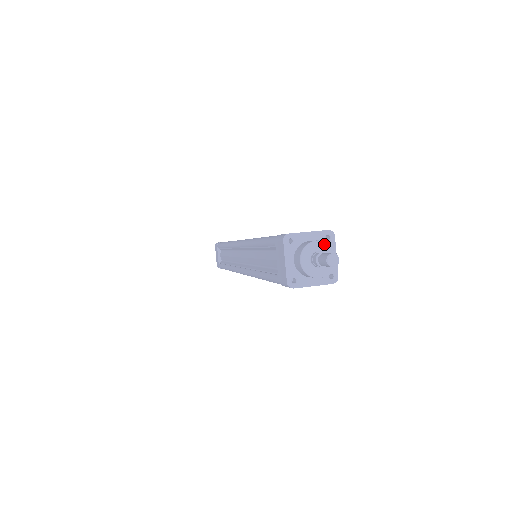
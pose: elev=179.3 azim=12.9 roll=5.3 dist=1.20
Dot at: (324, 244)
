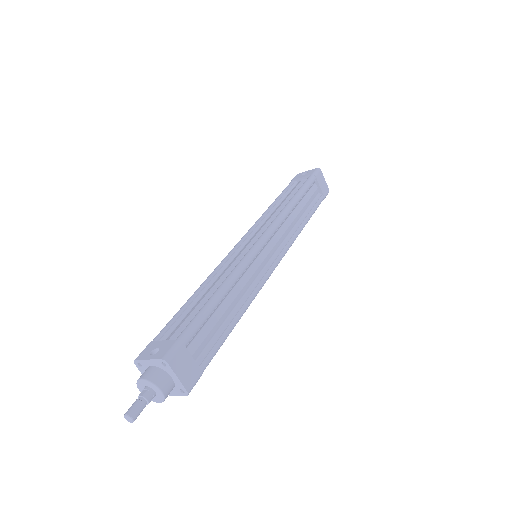
Dot at: (148, 382)
